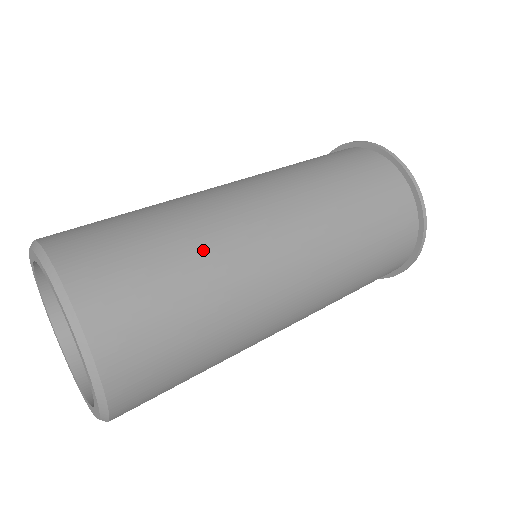
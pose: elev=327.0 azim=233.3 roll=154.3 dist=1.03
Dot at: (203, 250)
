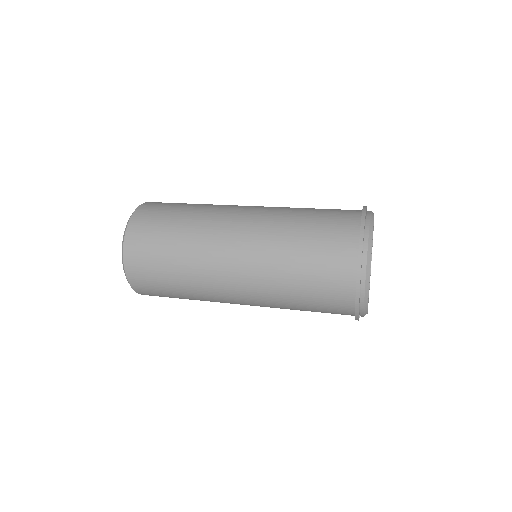
Dot at: (204, 204)
